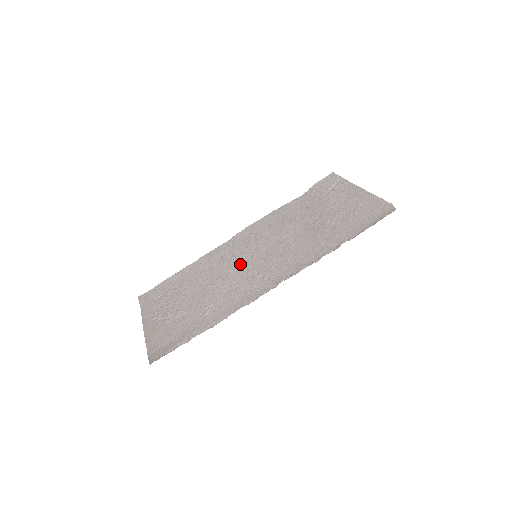
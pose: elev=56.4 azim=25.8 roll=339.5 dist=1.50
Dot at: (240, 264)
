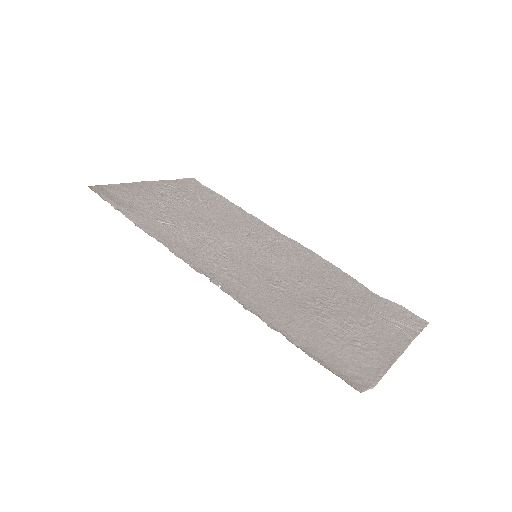
Dot at: (241, 244)
